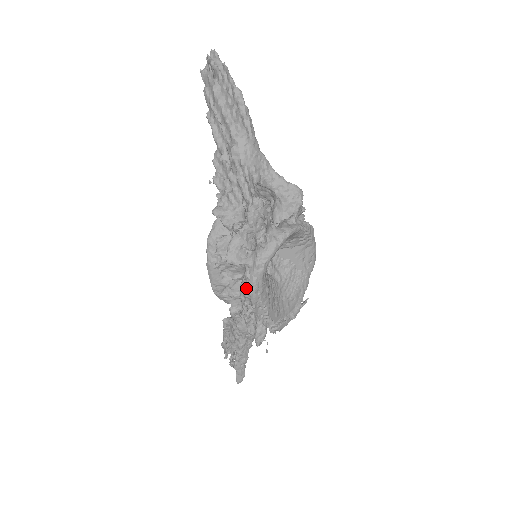
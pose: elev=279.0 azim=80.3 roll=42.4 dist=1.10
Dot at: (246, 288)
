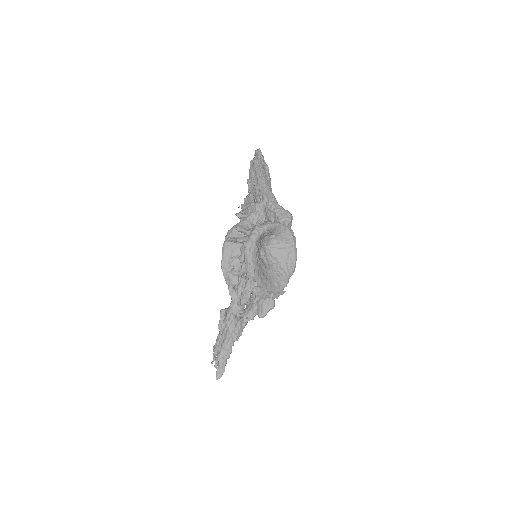
Dot at: (244, 244)
